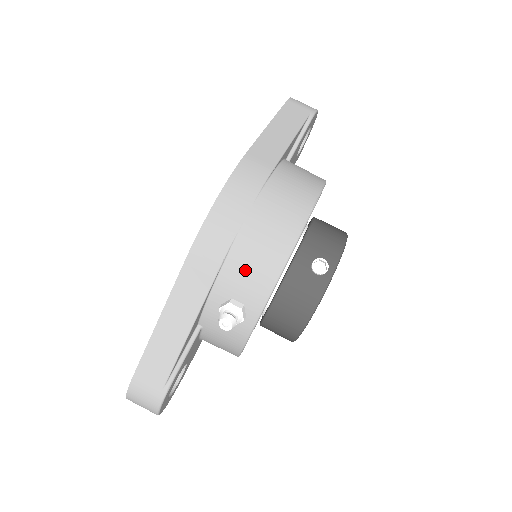
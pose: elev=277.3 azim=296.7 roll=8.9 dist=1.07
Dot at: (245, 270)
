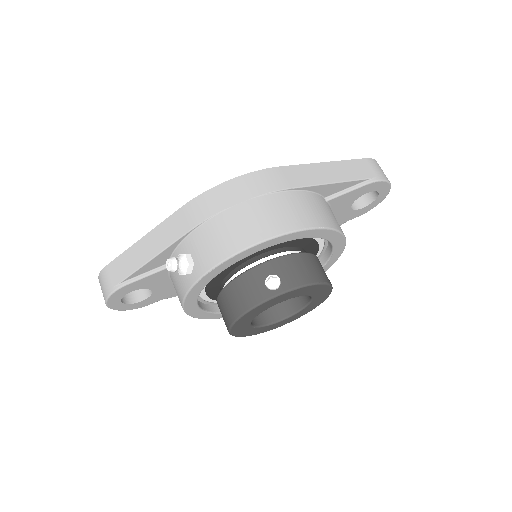
Dot at: (210, 239)
